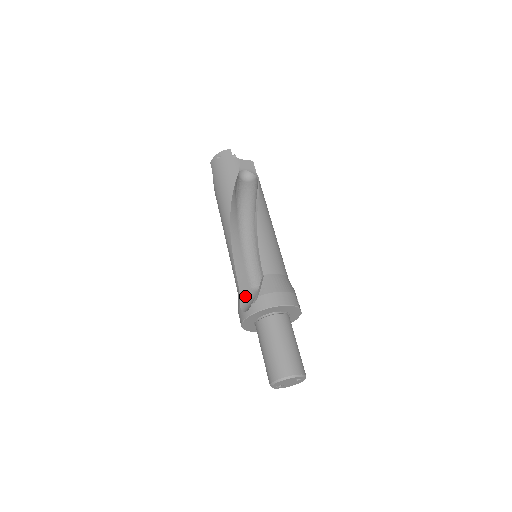
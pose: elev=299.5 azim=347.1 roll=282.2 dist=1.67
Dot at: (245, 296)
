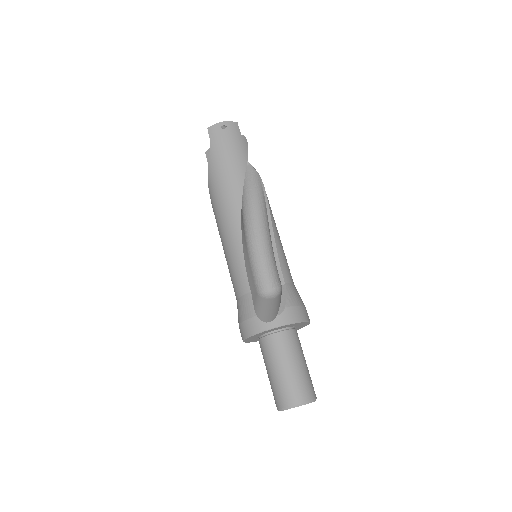
Dot at: (256, 302)
